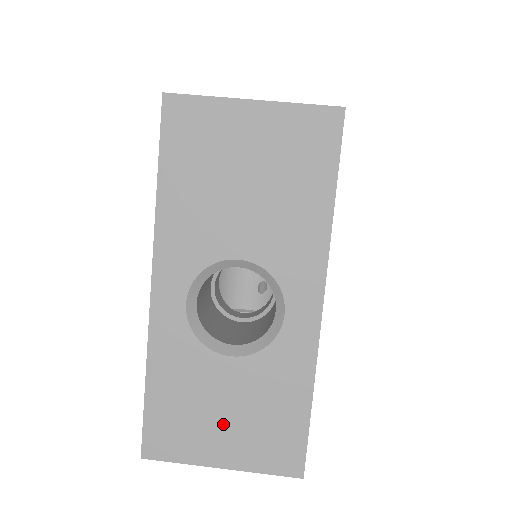
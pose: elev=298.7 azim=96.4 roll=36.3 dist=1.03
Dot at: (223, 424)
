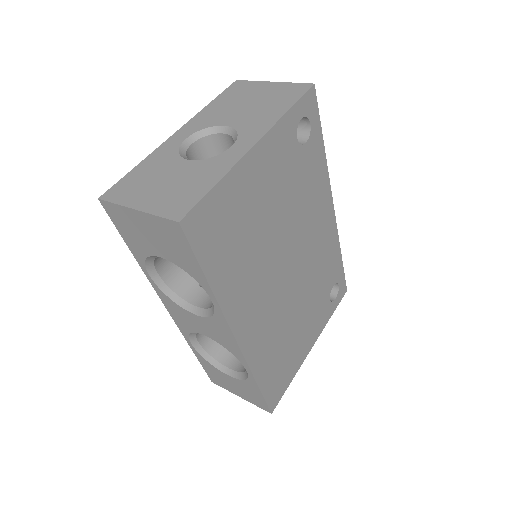
Dot at: (157, 188)
